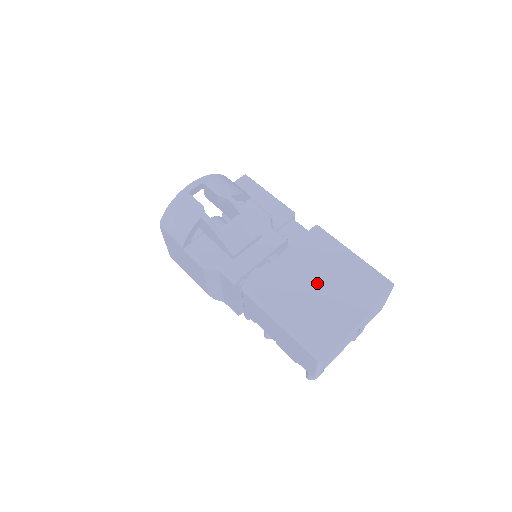
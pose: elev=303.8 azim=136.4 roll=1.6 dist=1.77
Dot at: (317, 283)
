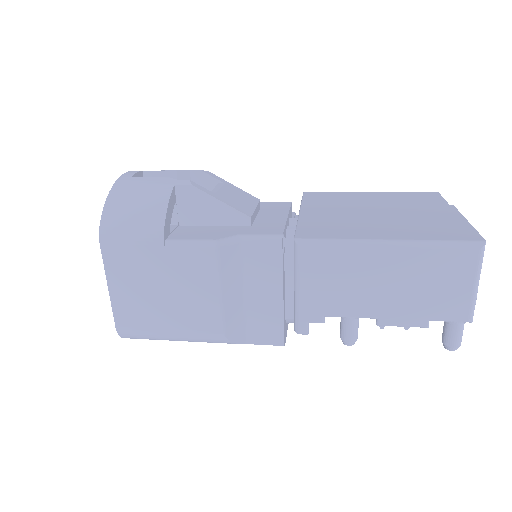
Dot at: (372, 211)
